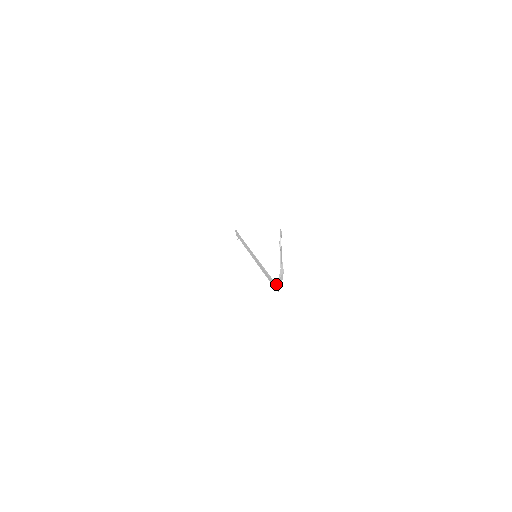
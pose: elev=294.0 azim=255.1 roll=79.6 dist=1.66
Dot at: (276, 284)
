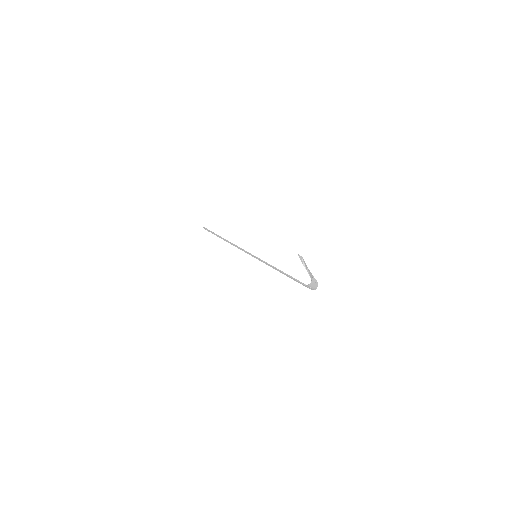
Dot at: (306, 285)
